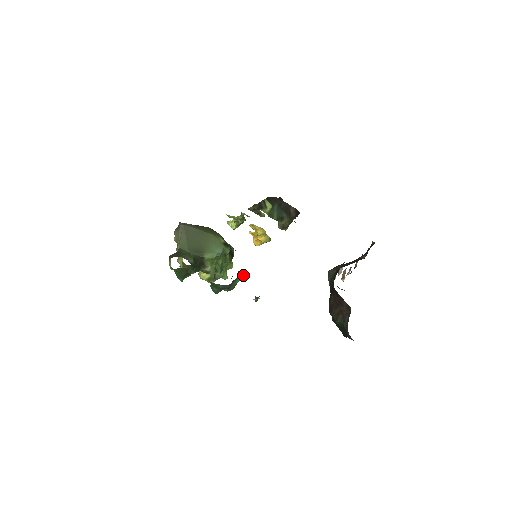
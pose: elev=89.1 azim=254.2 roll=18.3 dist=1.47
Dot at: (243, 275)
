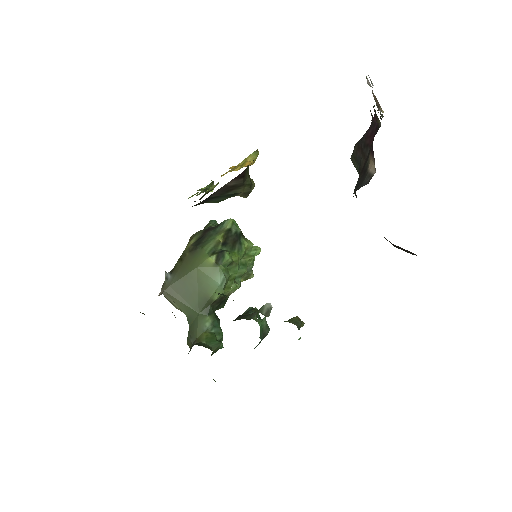
Dot at: (262, 319)
